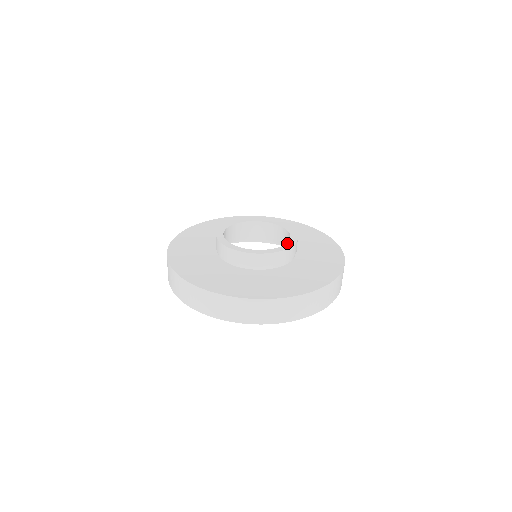
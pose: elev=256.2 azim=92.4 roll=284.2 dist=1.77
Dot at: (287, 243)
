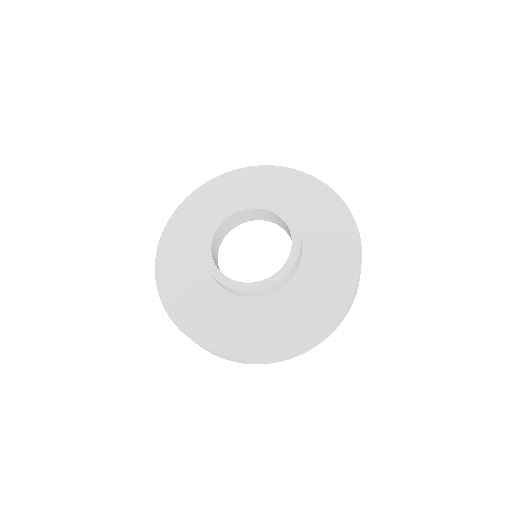
Dot at: (292, 246)
